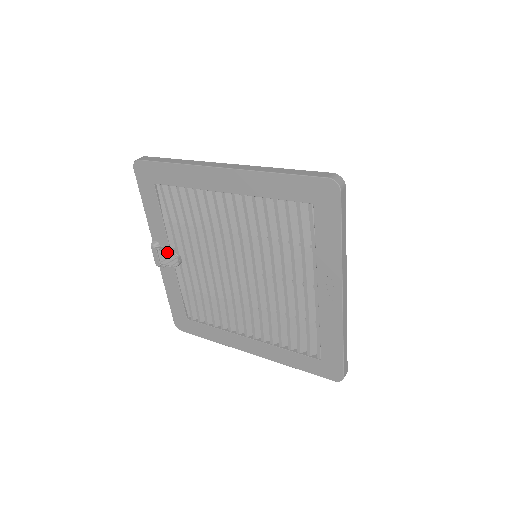
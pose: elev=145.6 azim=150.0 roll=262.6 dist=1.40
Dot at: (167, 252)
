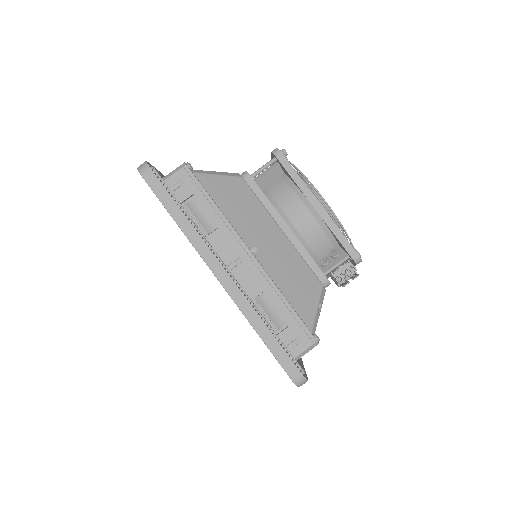
Dot at: occluded
